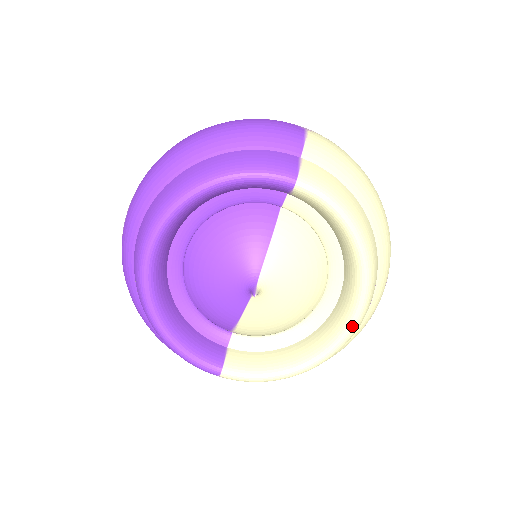
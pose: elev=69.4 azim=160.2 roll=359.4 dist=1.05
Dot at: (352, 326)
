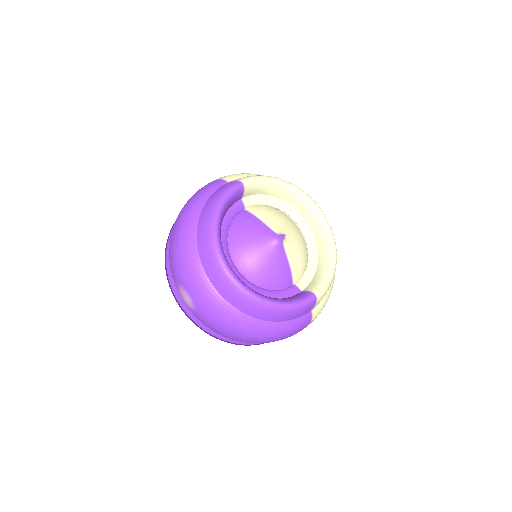
Dot at: (324, 217)
